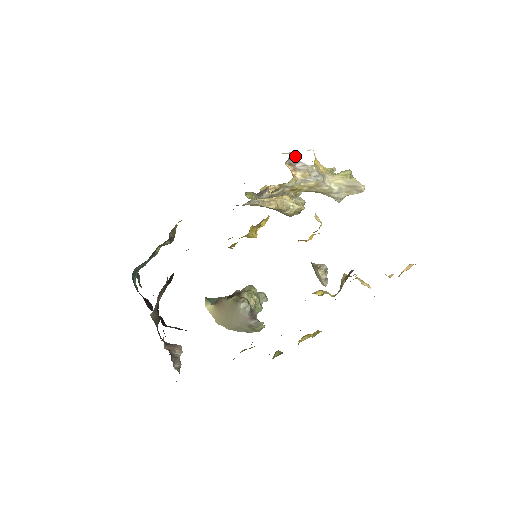
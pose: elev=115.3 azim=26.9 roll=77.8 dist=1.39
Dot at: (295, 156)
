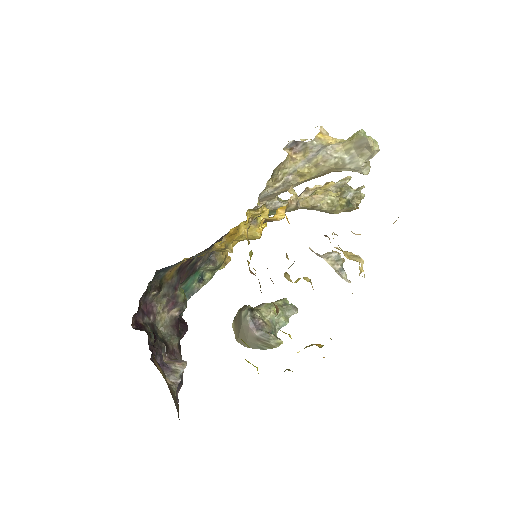
Dot at: (305, 140)
